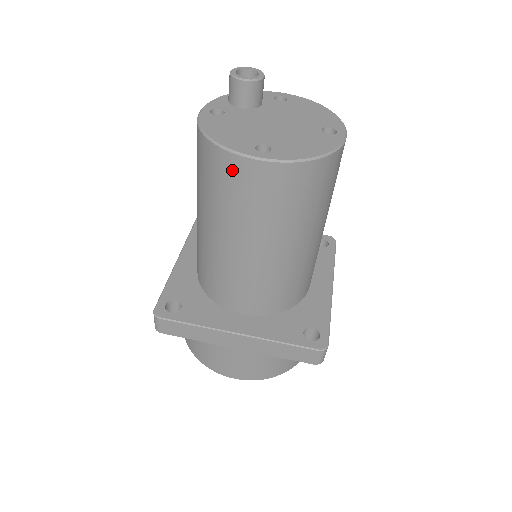
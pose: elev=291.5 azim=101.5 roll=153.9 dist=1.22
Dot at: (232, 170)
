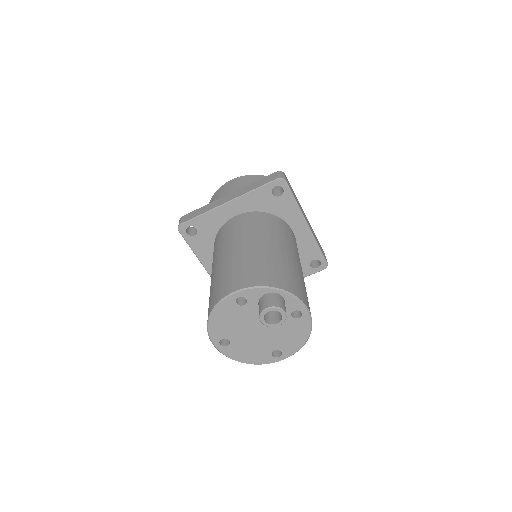
Dot at: occluded
